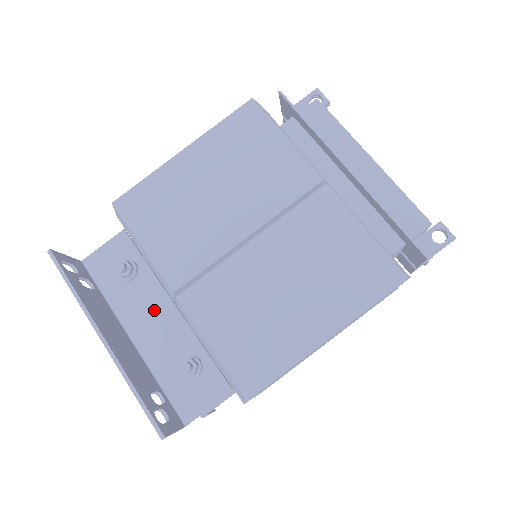
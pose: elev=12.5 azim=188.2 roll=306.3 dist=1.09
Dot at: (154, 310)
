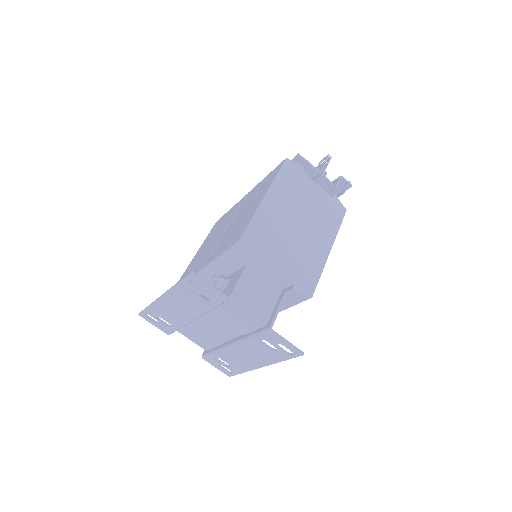
Dot at: occluded
